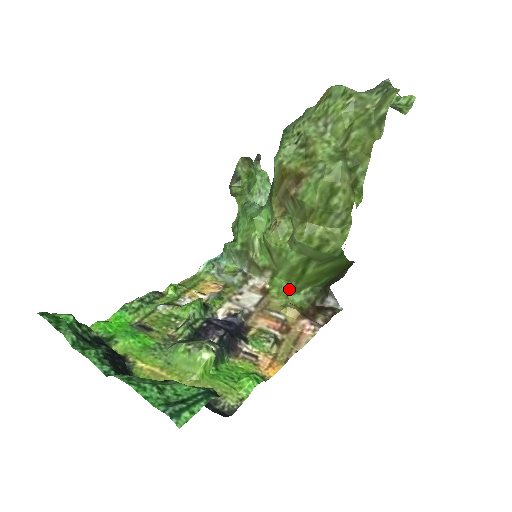
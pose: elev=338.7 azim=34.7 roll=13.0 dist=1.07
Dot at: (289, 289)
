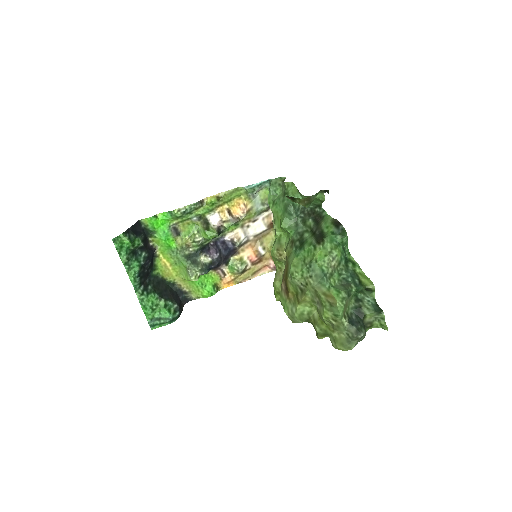
Dot at: occluded
